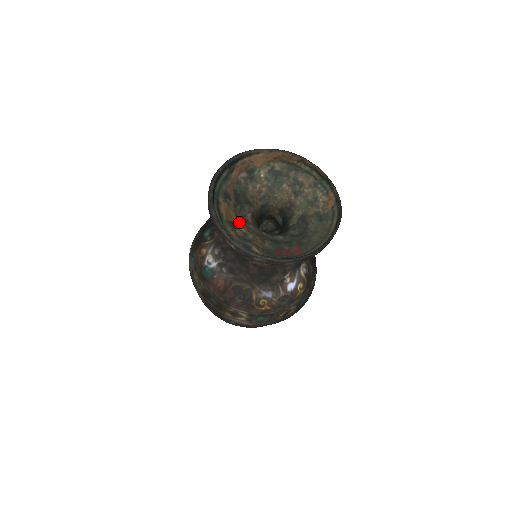
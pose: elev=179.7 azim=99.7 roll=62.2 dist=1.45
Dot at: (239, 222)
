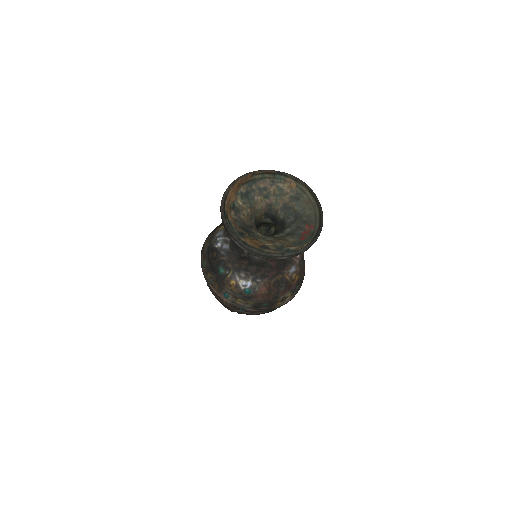
Dot at: (264, 242)
